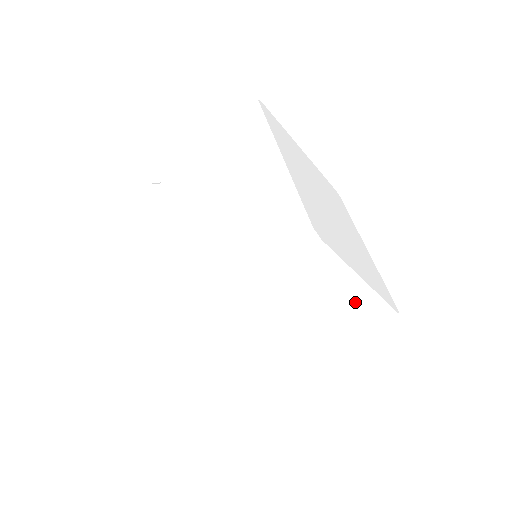
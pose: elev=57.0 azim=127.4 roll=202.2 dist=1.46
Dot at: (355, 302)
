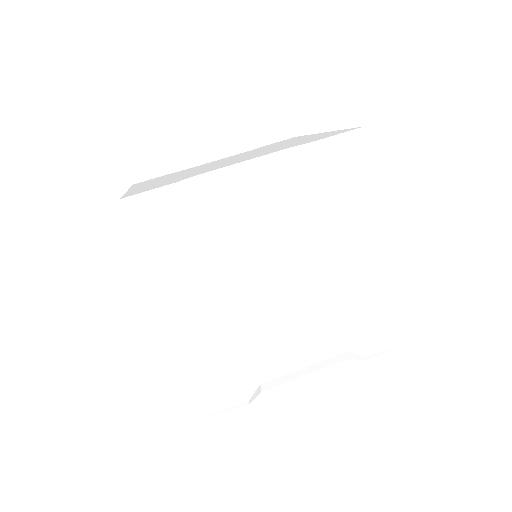
Dot at: (373, 277)
